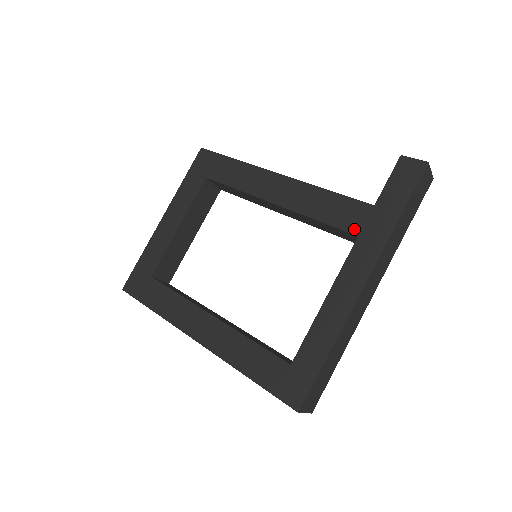
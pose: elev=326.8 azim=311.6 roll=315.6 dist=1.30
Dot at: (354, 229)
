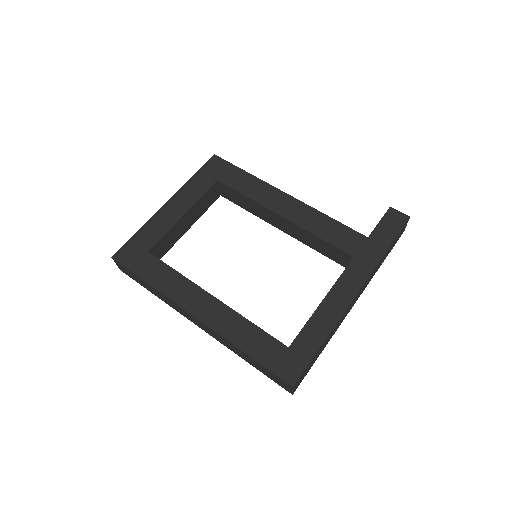
Dot at: (351, 251)
